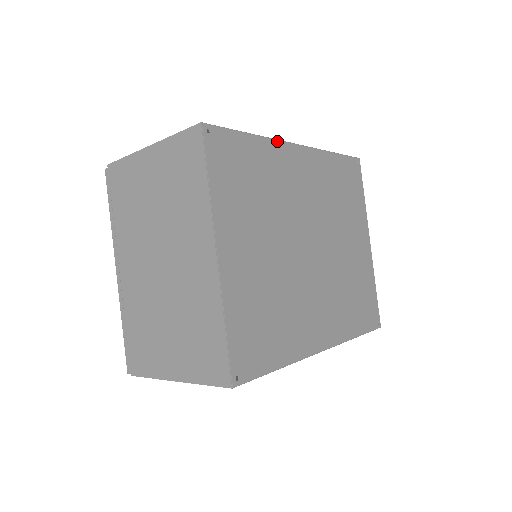
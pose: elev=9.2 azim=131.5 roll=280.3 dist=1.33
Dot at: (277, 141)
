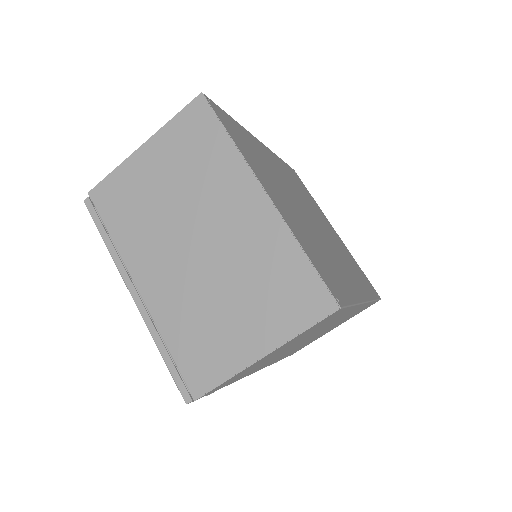
Dot at: (248, 131)
